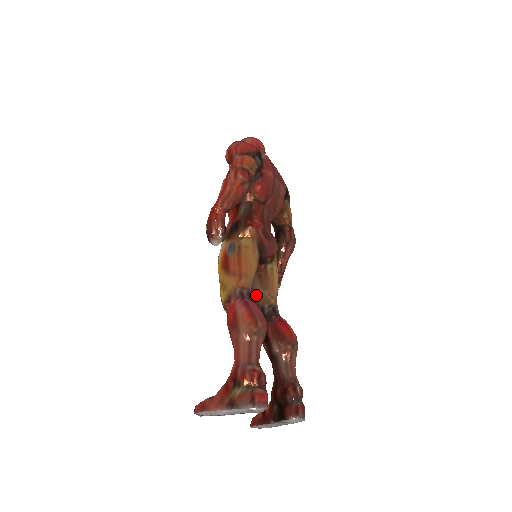
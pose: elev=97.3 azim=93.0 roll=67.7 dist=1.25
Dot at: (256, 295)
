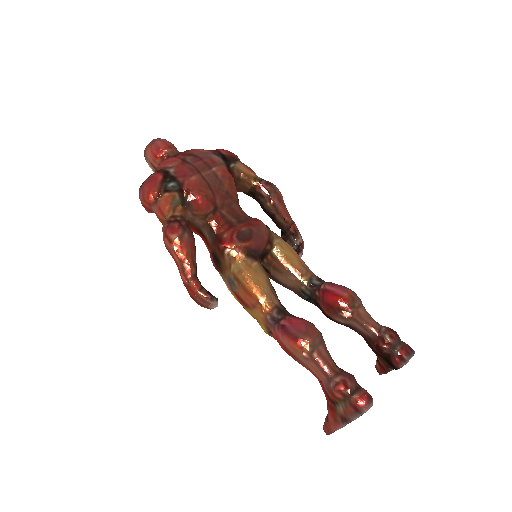
Dot at: (288, 285)
